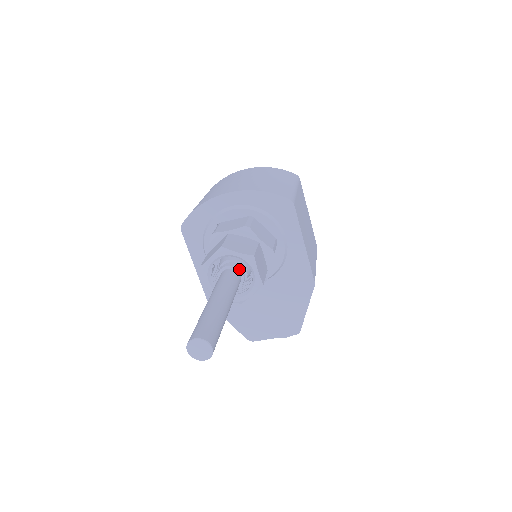
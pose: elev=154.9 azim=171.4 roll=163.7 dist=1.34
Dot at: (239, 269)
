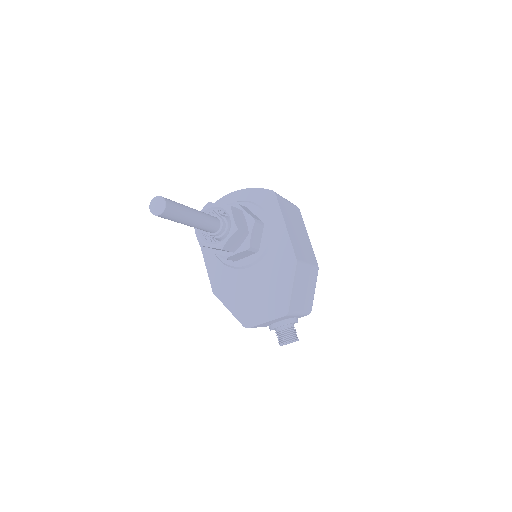
Dot at: (219, 216)
